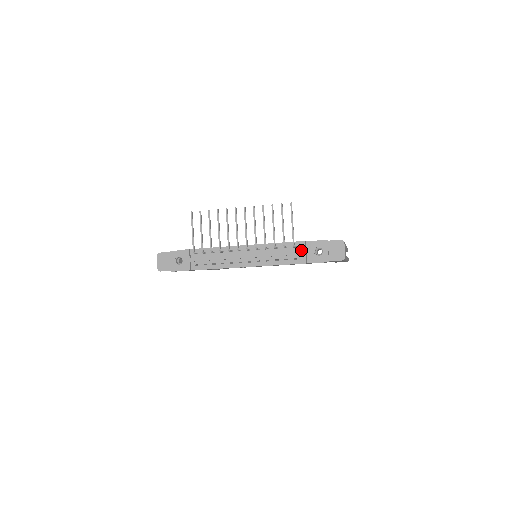
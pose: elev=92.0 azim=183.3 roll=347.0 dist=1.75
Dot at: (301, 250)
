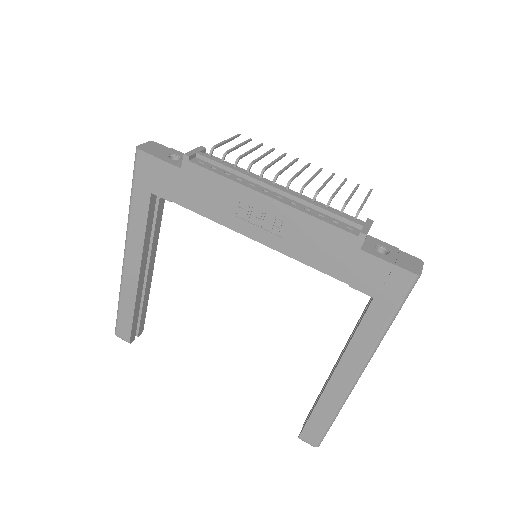
Dot at: (365, 223)
